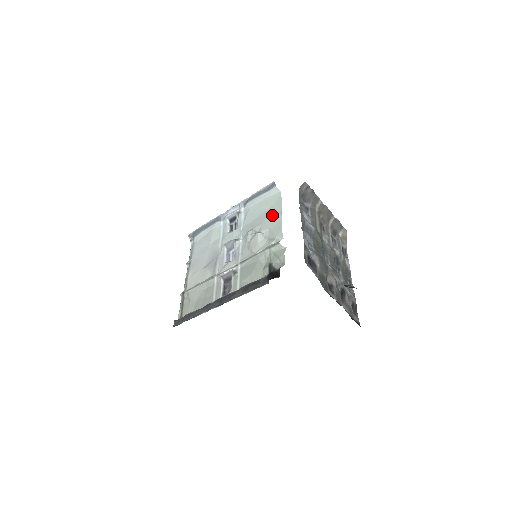
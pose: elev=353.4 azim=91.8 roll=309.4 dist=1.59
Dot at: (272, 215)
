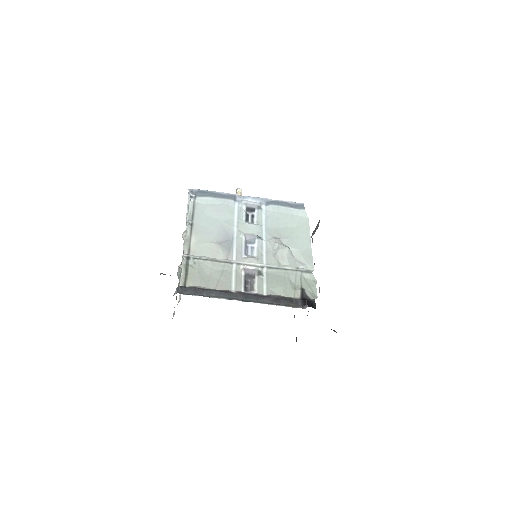
Dot at: (300, 237)
